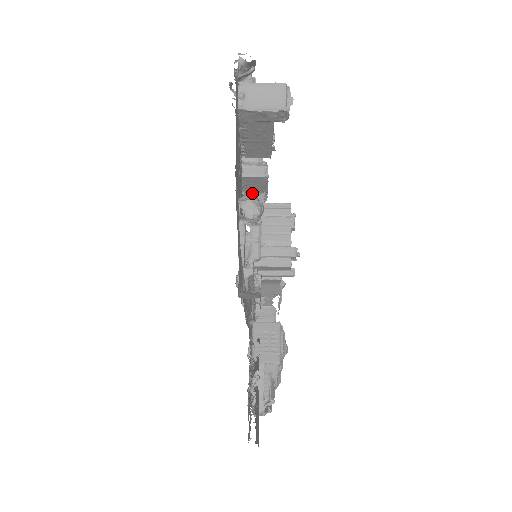
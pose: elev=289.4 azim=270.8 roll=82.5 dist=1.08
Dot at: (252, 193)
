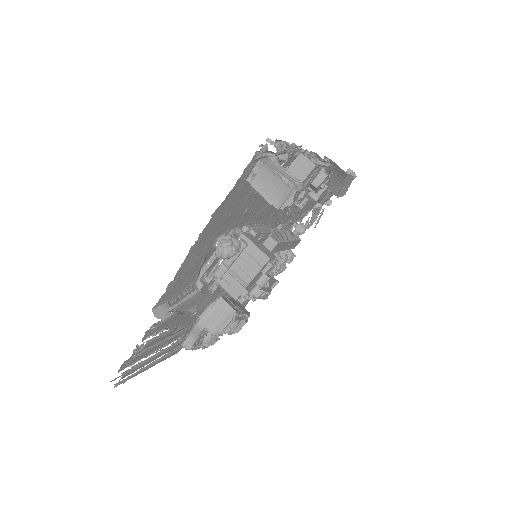
Dot at: occluded
